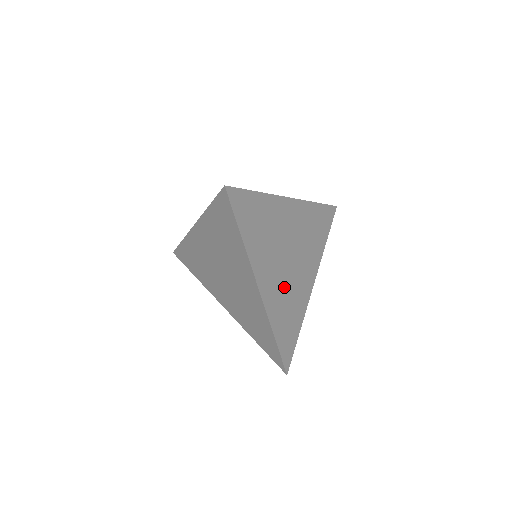
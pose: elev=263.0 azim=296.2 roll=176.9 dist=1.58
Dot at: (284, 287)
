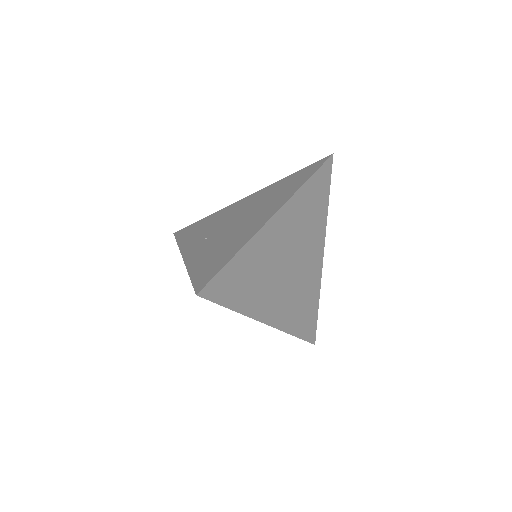
Dot at: (271, 261)
